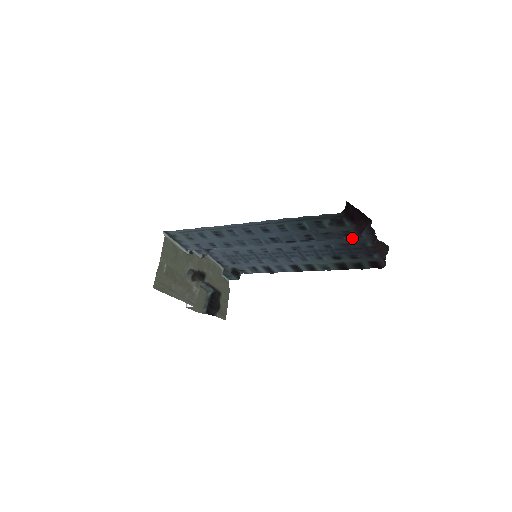
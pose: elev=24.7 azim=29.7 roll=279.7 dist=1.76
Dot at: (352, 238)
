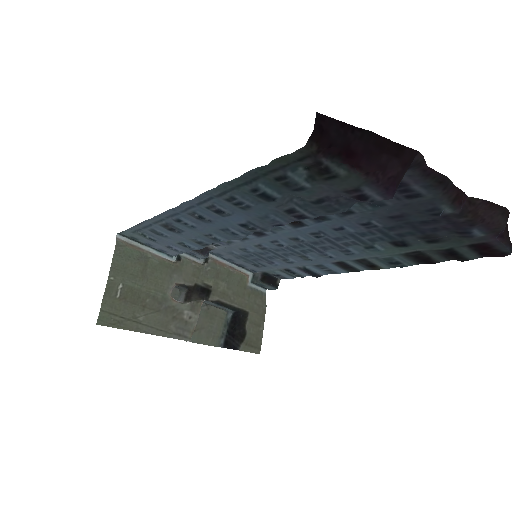
Dot at: (402, 201)
